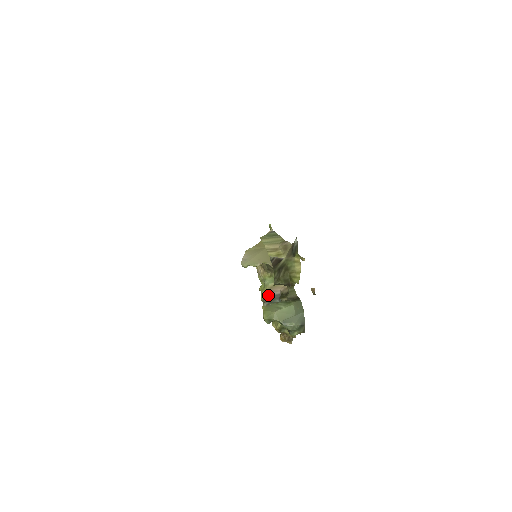
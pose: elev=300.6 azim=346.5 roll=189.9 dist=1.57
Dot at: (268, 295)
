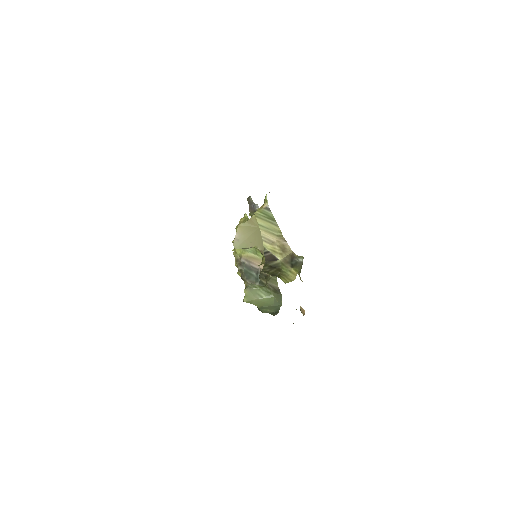
Dot at: (245, 263)
